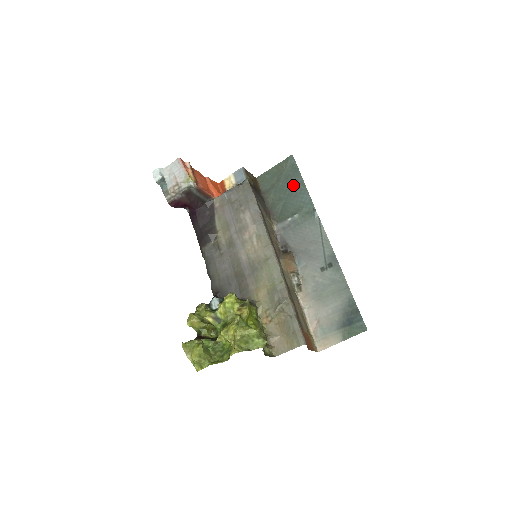
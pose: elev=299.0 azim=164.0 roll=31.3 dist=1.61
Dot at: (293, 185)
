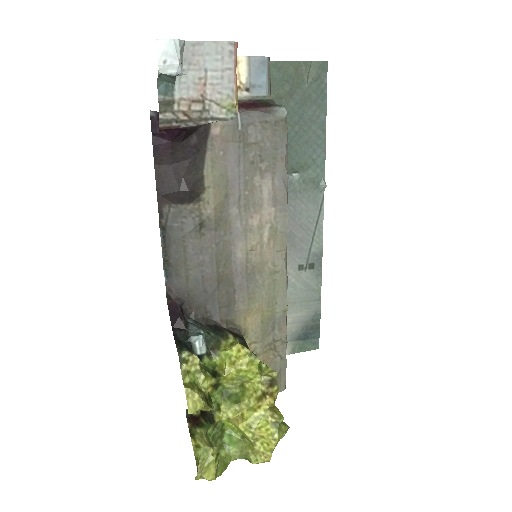
Dot at: (310, 120)
